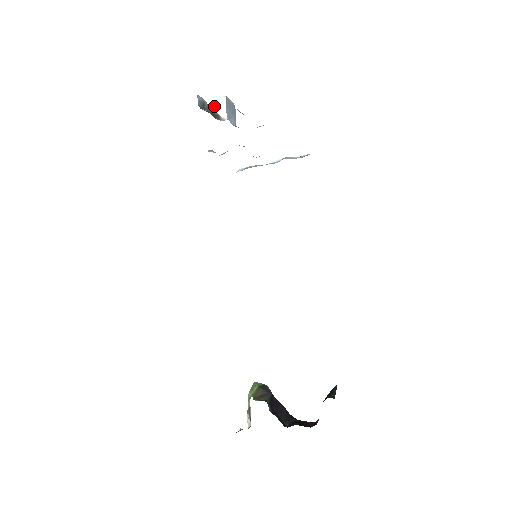
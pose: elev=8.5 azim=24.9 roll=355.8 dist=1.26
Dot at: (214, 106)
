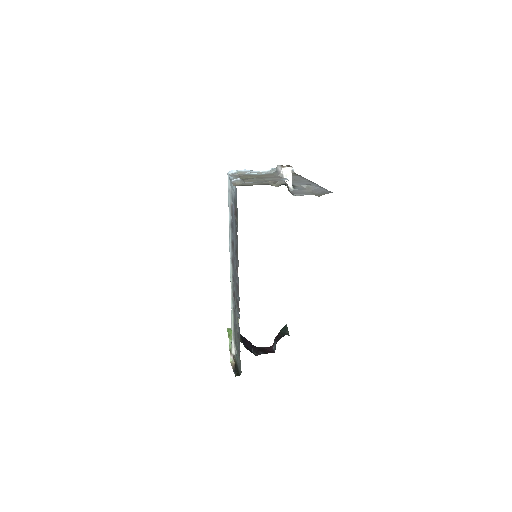
Dot at: (283, 175)
